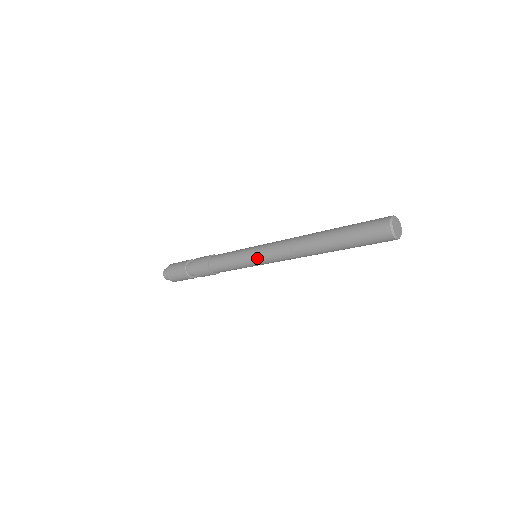
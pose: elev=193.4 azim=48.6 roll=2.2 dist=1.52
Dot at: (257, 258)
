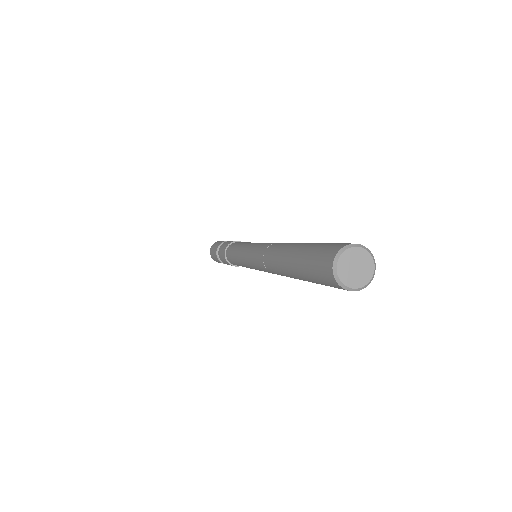
Dot at: (246, 256)
